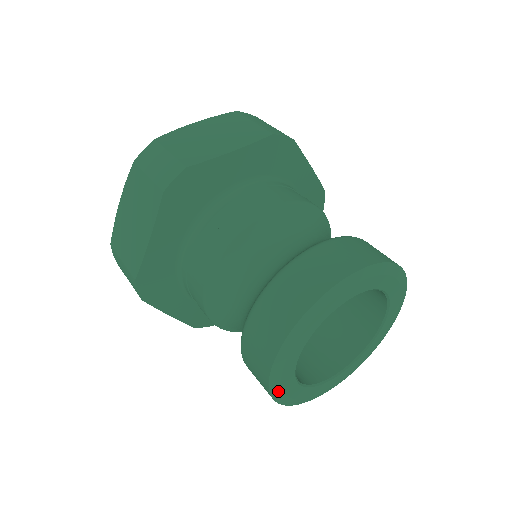
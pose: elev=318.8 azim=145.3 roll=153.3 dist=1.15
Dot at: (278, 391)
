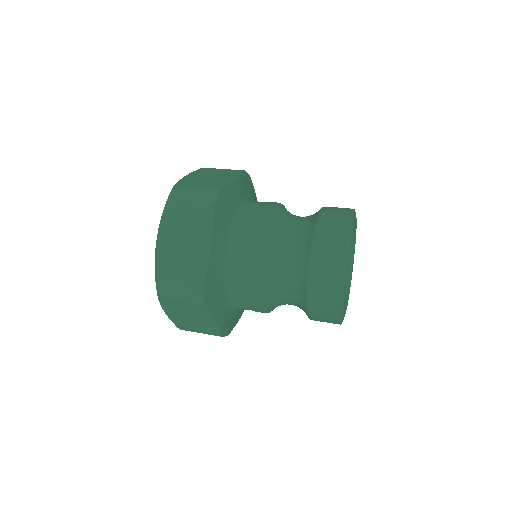
Dot at: (342, 302)
